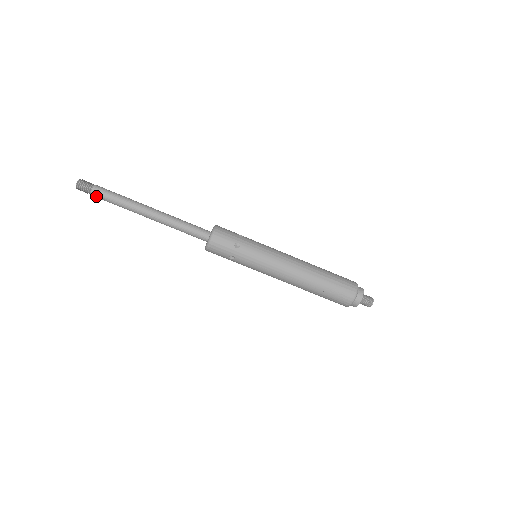
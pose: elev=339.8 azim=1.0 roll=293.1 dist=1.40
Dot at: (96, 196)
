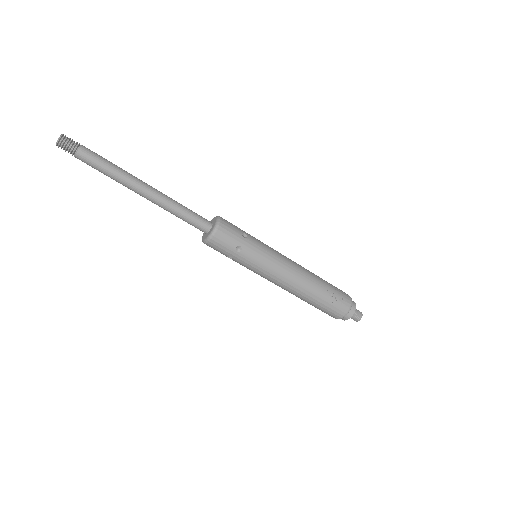
Dot at: (83, 156)
